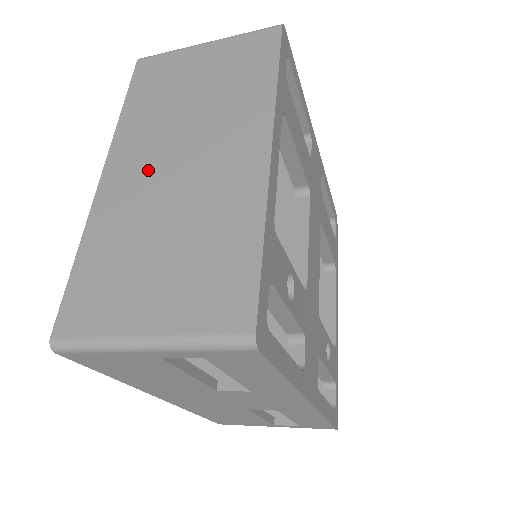
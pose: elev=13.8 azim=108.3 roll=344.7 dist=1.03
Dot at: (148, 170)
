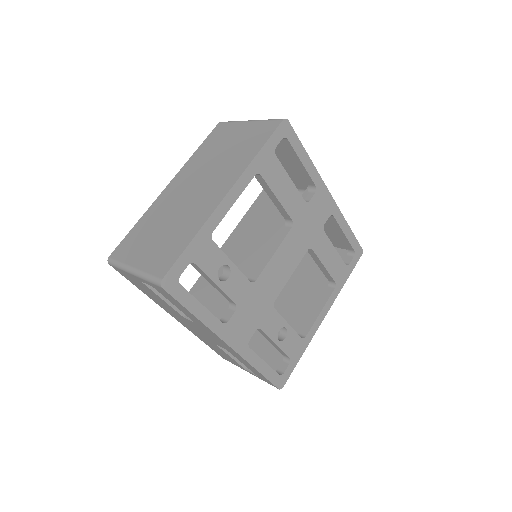
Dot at: (182, 189)
